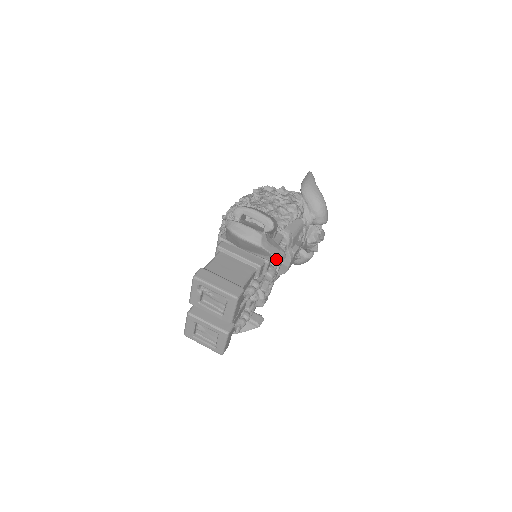
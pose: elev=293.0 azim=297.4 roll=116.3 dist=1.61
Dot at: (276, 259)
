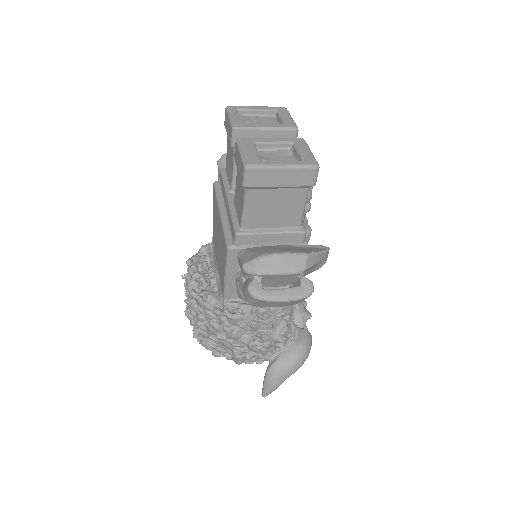
Dot at: occluded
